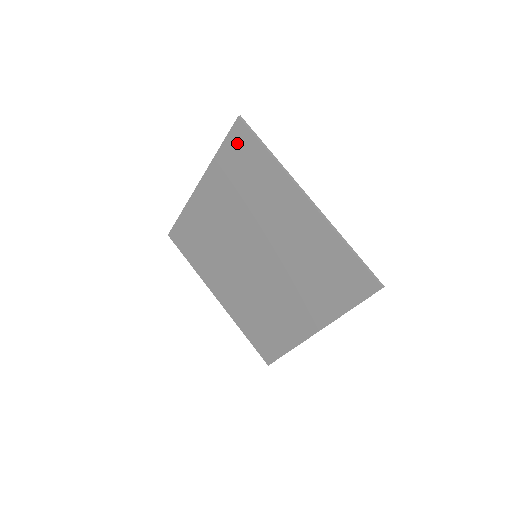
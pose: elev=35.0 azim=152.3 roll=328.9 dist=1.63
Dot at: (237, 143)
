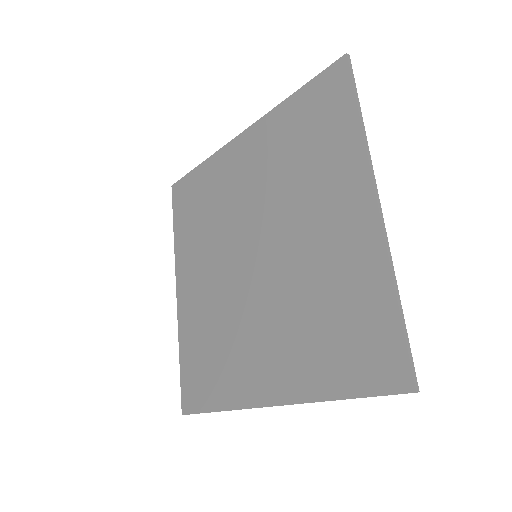
Dot at: (323, 90)
